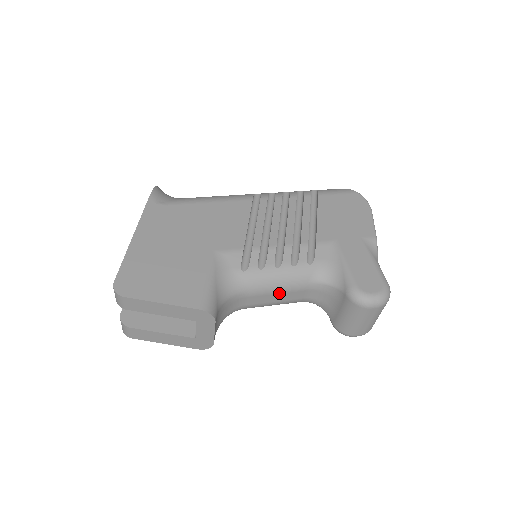
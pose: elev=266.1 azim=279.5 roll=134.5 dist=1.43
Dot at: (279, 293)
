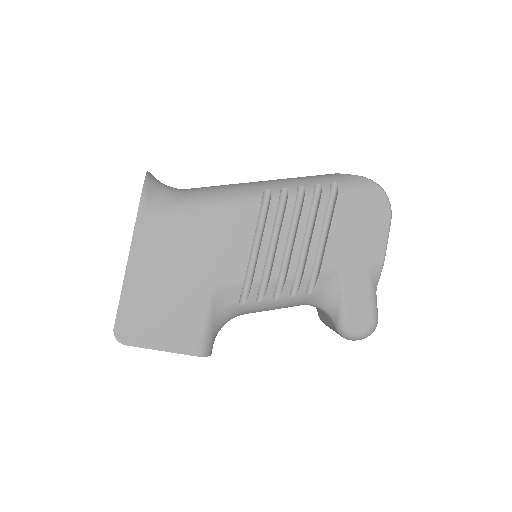
Dot at: occluded
